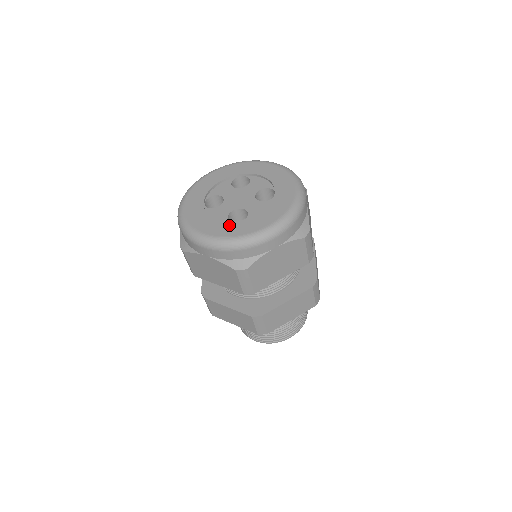
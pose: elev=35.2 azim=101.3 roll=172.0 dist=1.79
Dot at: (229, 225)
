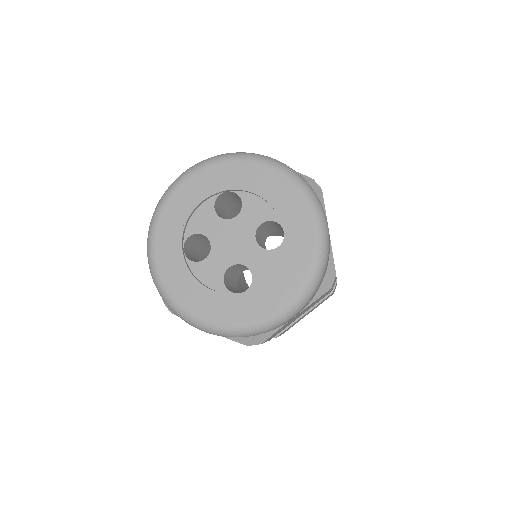
Dot at: (230, 302)
